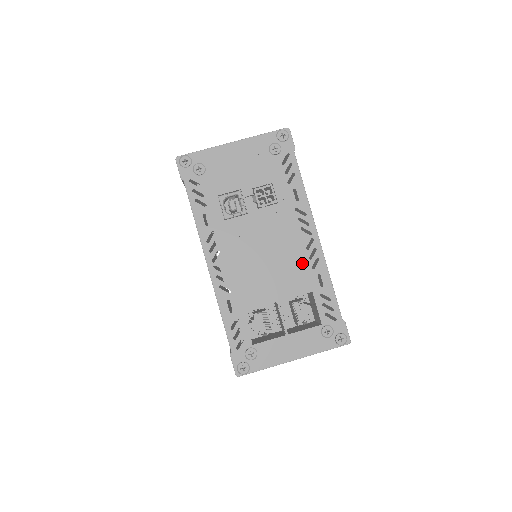
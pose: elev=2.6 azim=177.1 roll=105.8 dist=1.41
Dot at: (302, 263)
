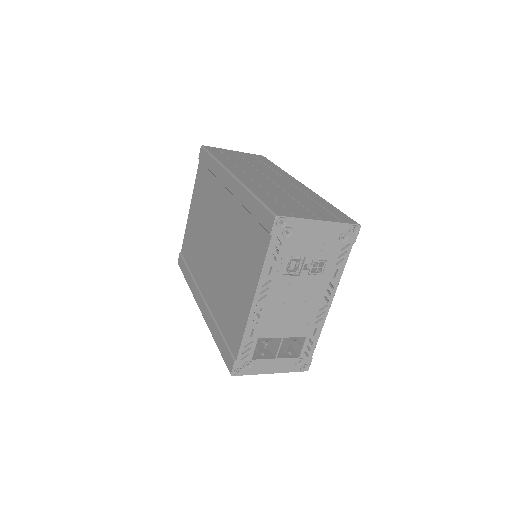
Dot at: (312, 318)
